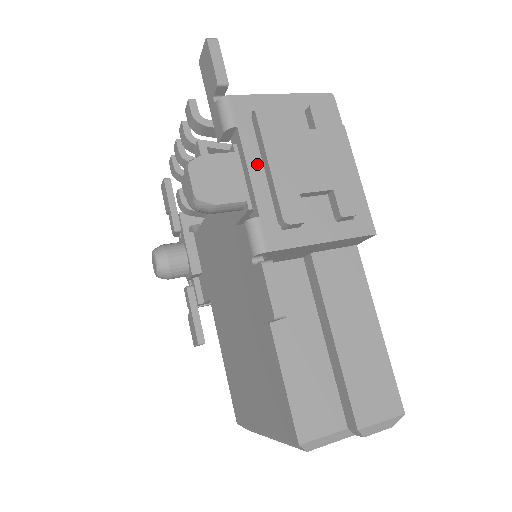
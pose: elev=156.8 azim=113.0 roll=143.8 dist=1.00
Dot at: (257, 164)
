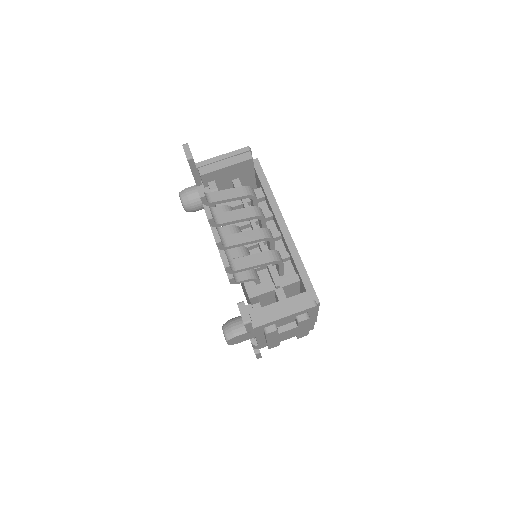
Dot at: (262, 337)
